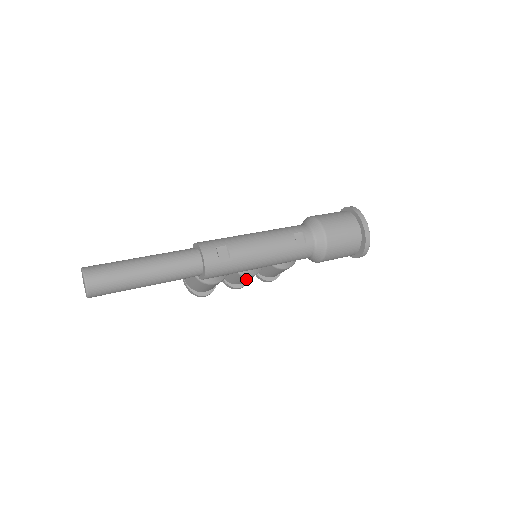
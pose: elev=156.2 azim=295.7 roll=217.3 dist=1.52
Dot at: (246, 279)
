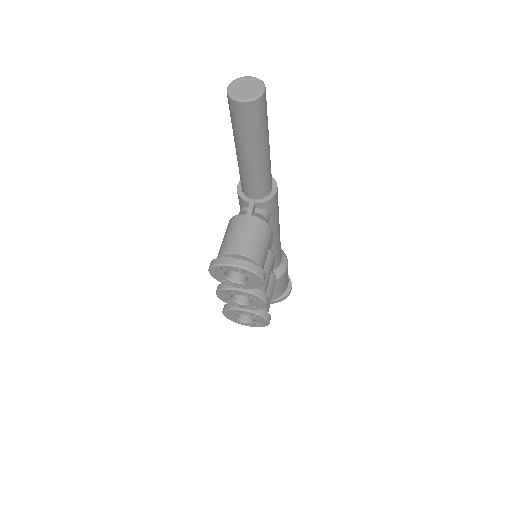
Dot at: (271, 269)
